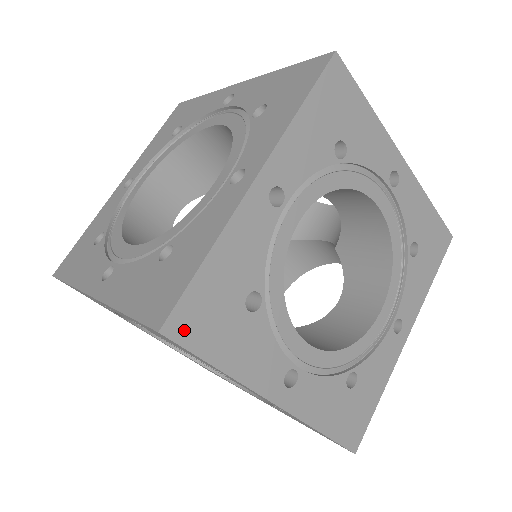
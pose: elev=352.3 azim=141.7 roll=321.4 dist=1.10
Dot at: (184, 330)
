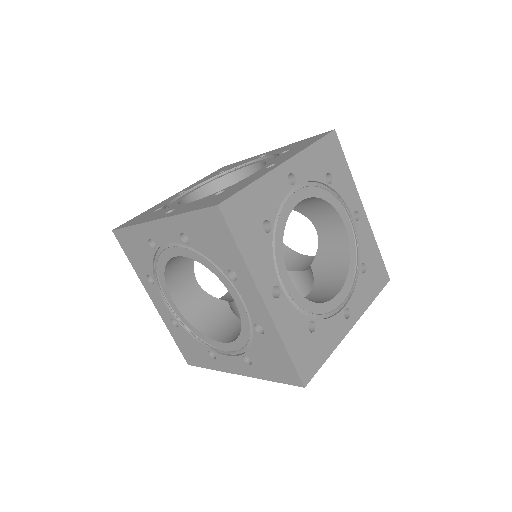
Dot at: (229, 214)
